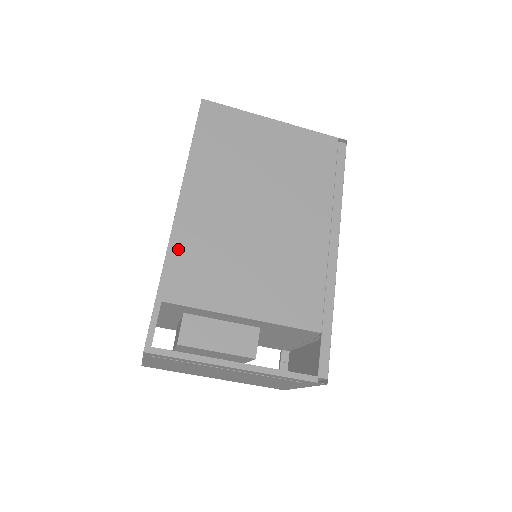
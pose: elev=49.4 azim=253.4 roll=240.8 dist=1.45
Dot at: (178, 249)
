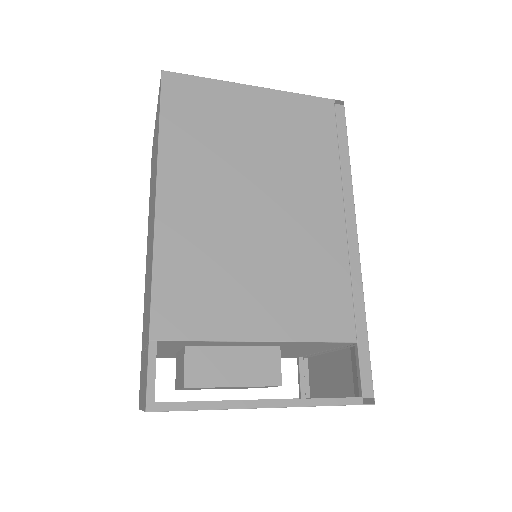
Dot at: (166, 269)
